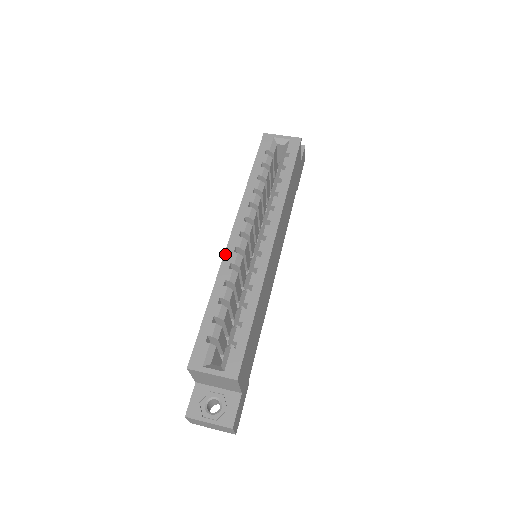
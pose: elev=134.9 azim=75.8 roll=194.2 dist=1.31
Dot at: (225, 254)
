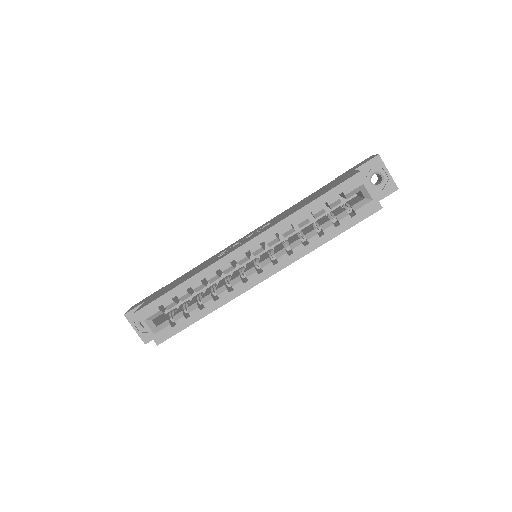
Dot at: (223, 258)
